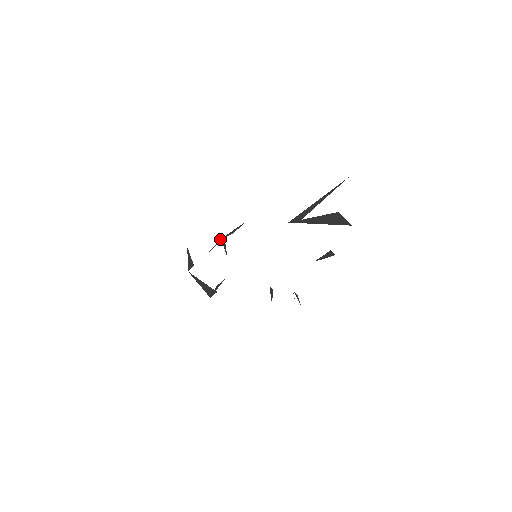
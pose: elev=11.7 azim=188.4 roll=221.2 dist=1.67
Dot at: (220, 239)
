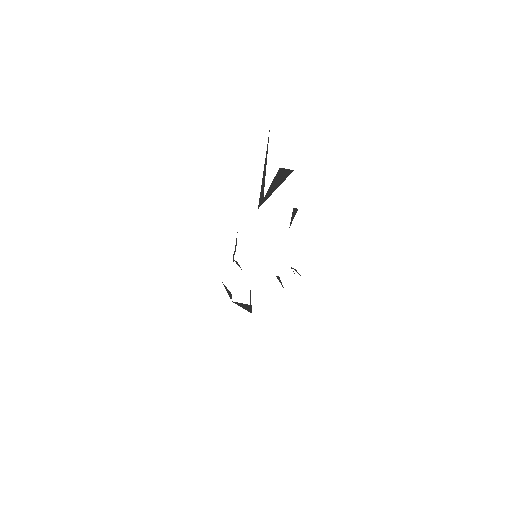
Dot at: (233, 260)
